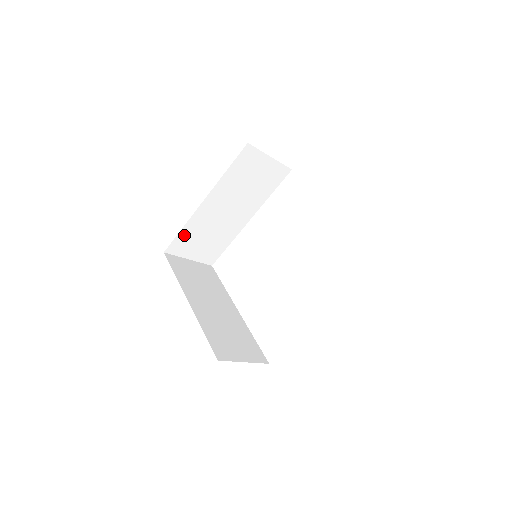
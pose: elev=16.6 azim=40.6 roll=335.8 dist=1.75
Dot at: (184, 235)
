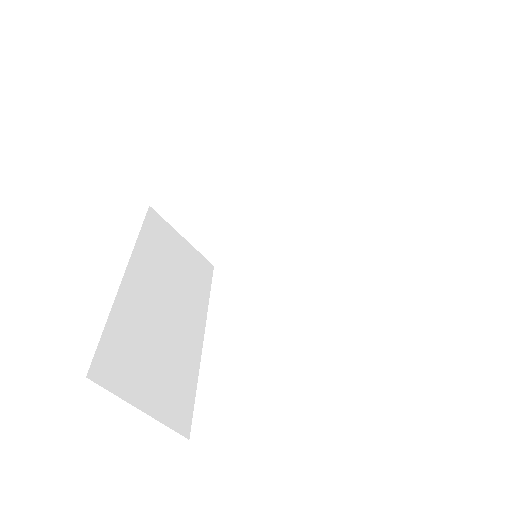
Dot at: (186, 193)
